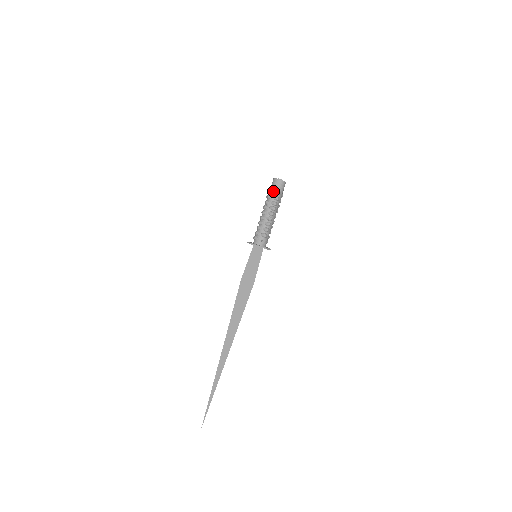
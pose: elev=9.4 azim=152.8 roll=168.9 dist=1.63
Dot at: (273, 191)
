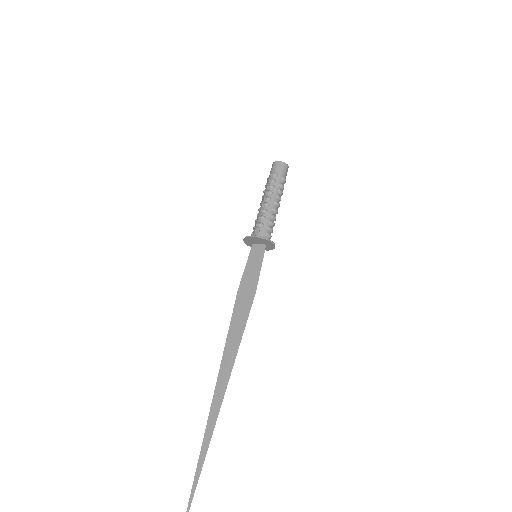
Dot at: (269, 177)
